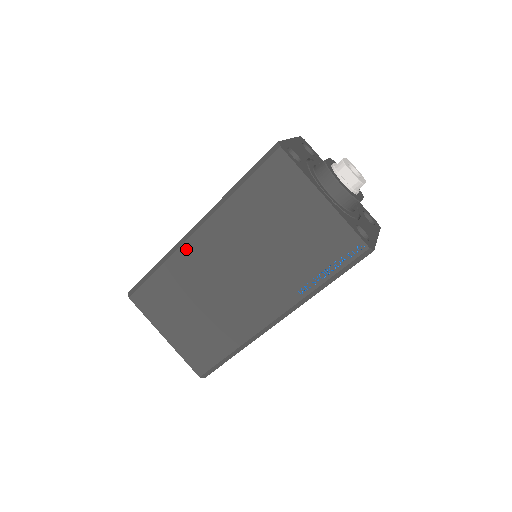
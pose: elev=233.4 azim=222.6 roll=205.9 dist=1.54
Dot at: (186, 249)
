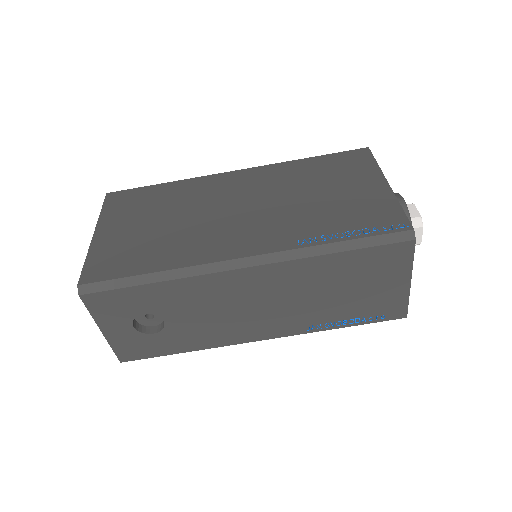
Dot at: (212, 178)
